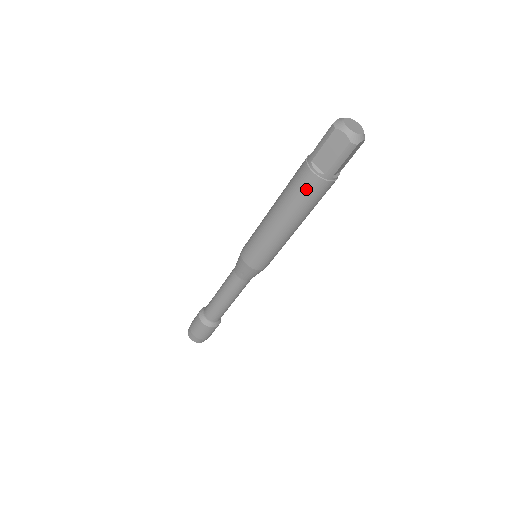
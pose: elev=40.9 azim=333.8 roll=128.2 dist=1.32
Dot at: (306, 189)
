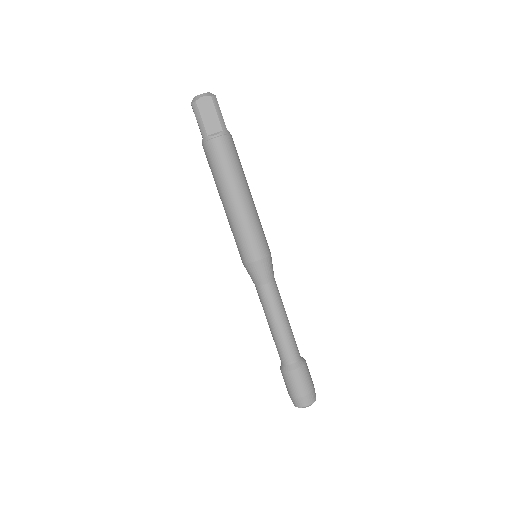
Dot at: (207, 160)
